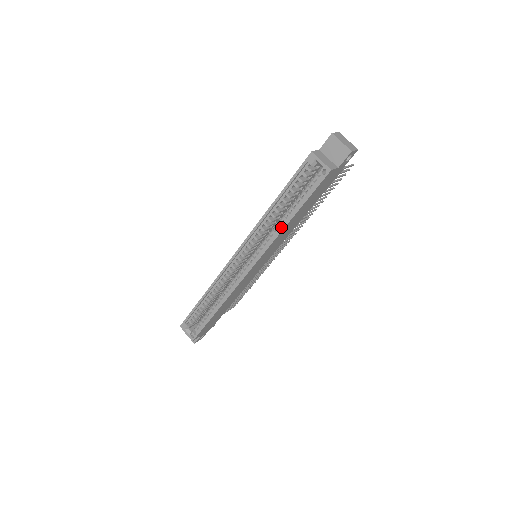
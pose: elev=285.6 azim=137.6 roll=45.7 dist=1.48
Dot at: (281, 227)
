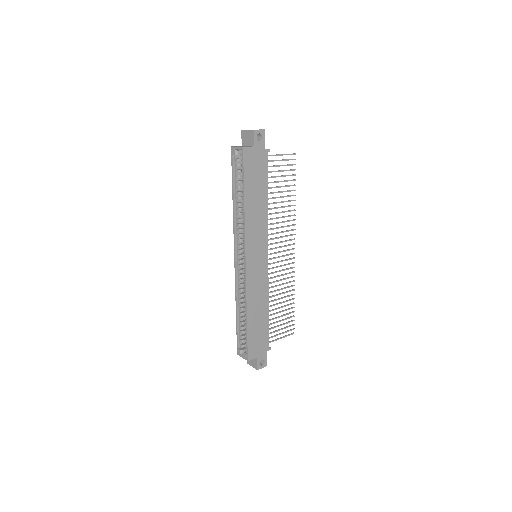
Dot at: (243, 211)
